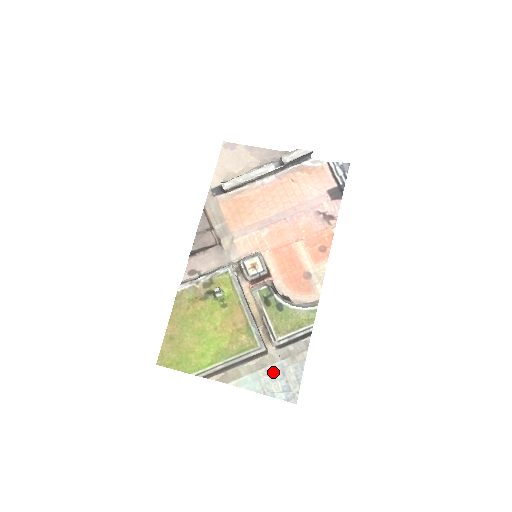
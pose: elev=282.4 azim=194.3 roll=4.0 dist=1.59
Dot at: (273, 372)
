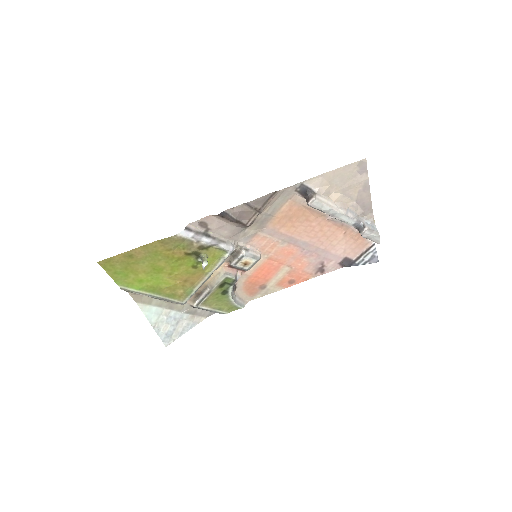
Dot at: (173, 317)
